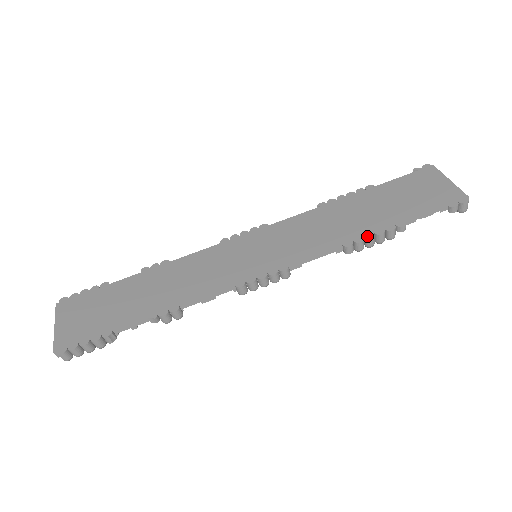
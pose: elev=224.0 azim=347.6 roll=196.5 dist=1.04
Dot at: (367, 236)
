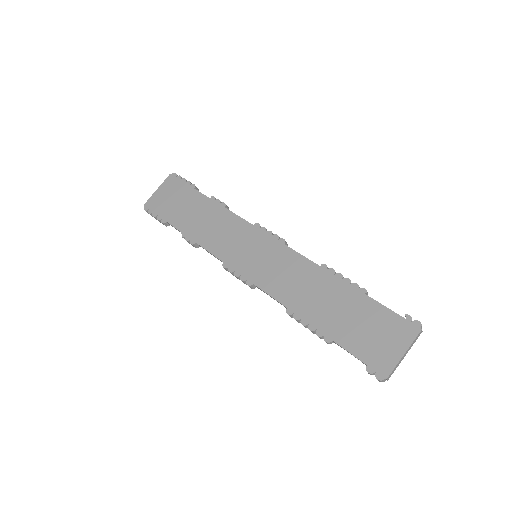
Dot at: (303, 321)
